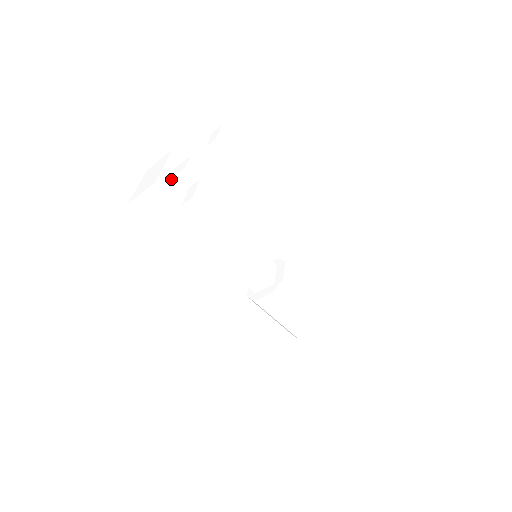
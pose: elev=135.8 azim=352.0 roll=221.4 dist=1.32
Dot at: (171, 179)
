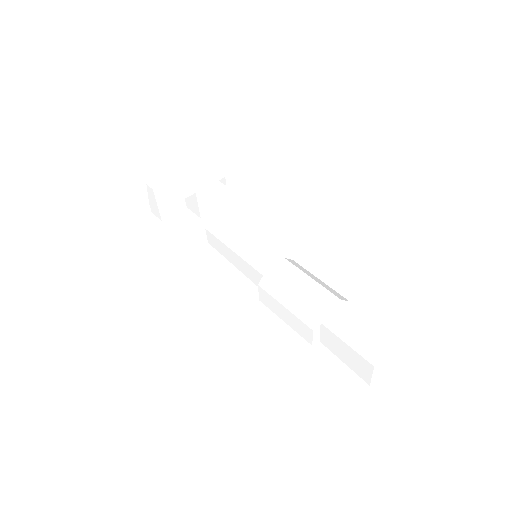
Dot at: (187, 207)
